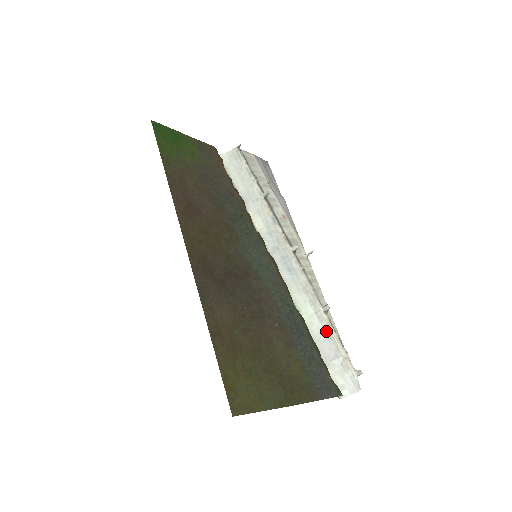
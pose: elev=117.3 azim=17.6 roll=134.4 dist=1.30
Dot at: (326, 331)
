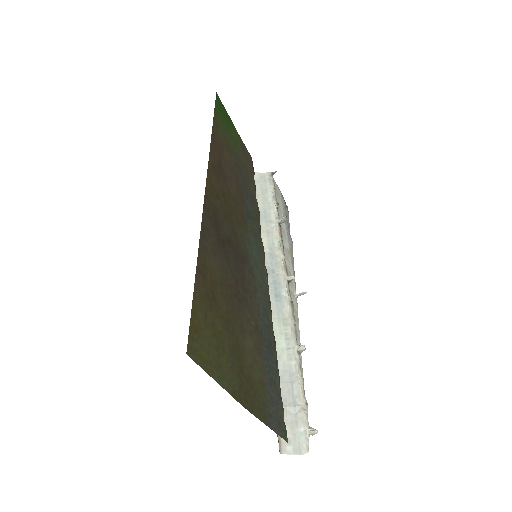
Dot at: (292, 372)
